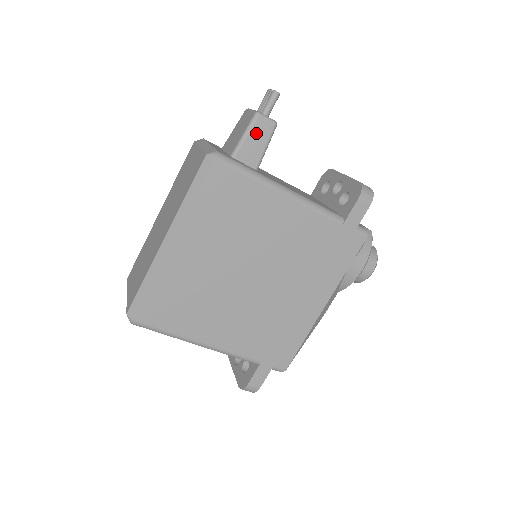
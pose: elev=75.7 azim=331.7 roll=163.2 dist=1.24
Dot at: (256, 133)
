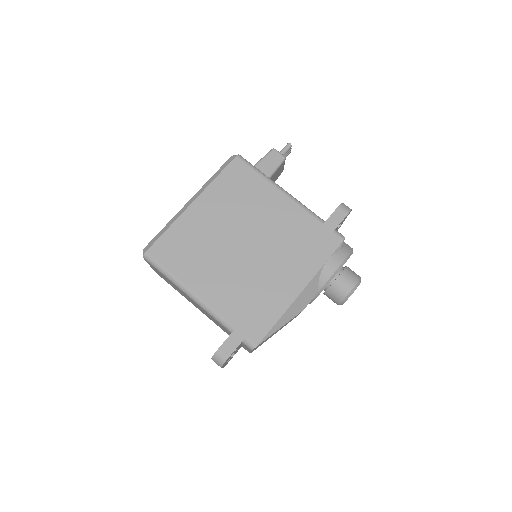
Dot at: (270, 159)
